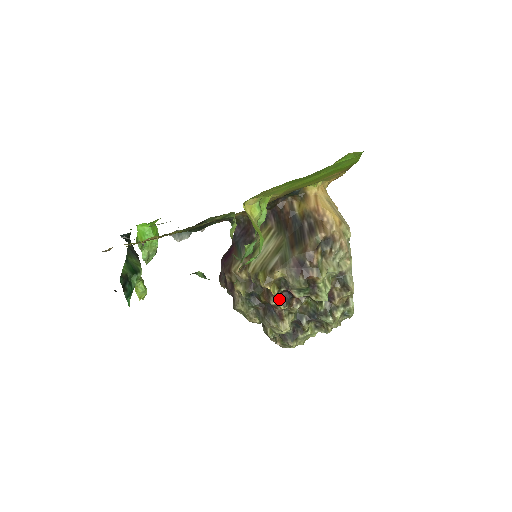
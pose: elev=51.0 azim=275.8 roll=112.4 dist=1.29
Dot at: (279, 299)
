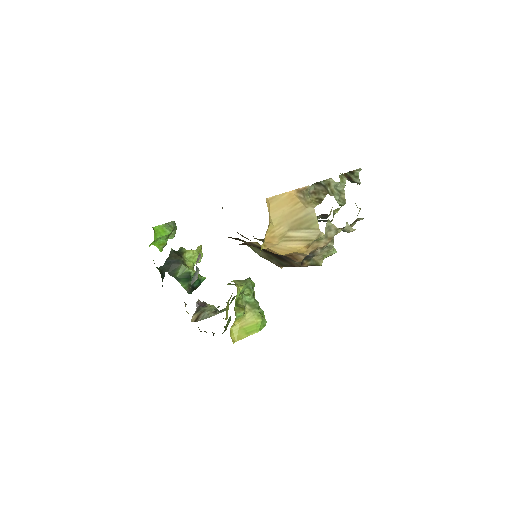
Dot at: occluded
